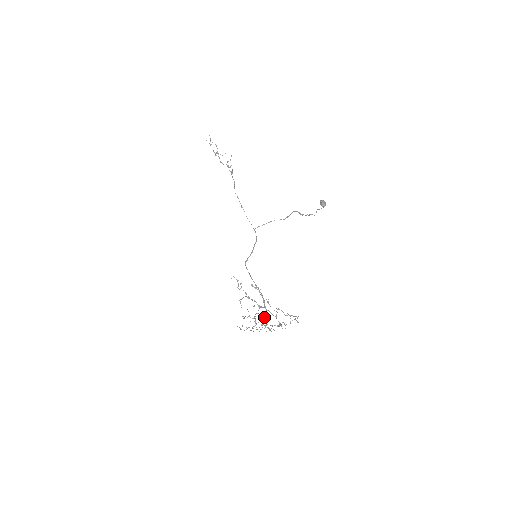
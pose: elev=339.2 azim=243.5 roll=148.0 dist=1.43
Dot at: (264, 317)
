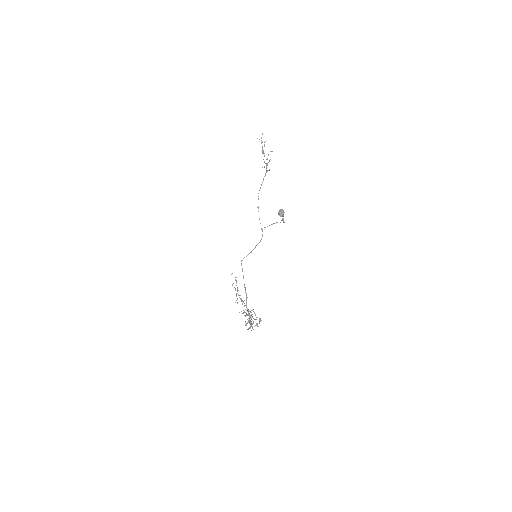
Dot at: (247, 315)
